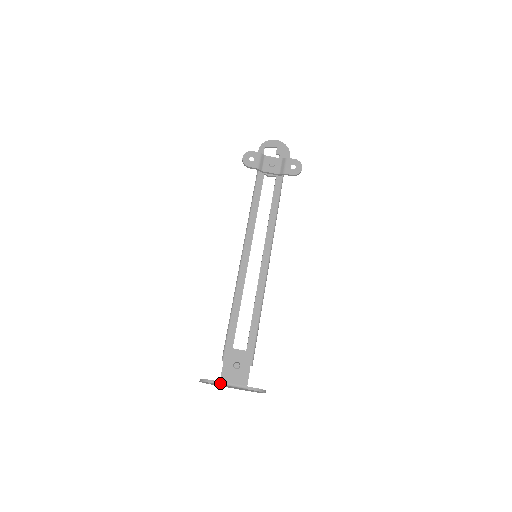
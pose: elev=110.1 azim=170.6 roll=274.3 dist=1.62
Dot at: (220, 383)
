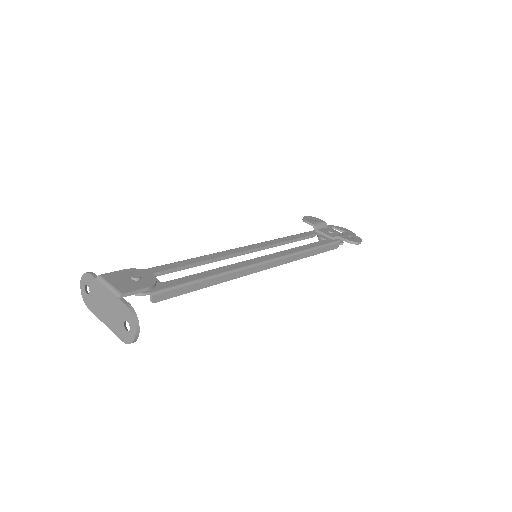
Dot at: (99, 276)
